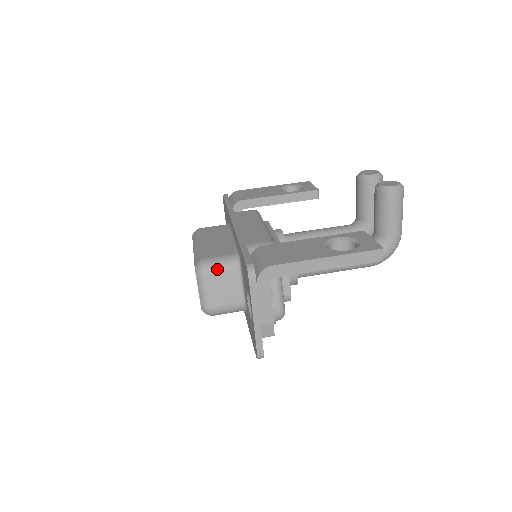
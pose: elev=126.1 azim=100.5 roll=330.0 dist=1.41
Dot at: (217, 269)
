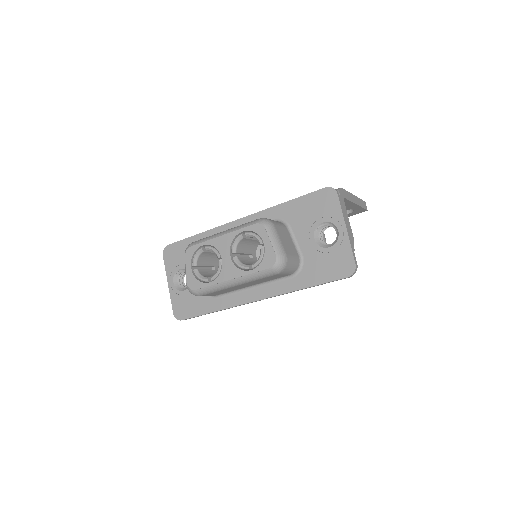
Dot at: (277, 223)
